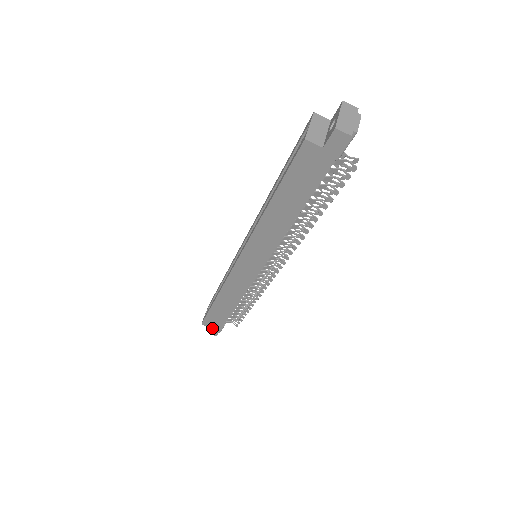
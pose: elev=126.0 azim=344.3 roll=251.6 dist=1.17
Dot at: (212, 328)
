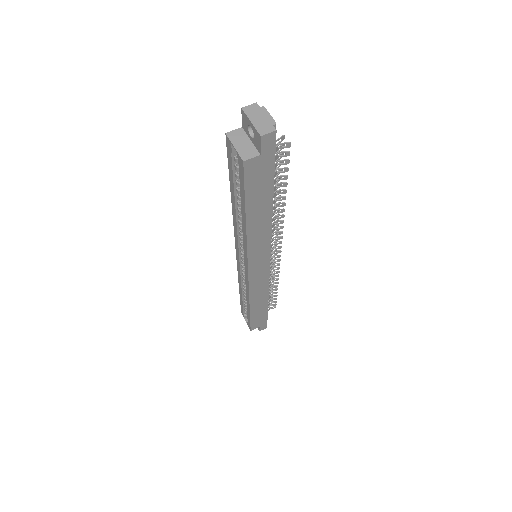
Dot at: (260, 326)
